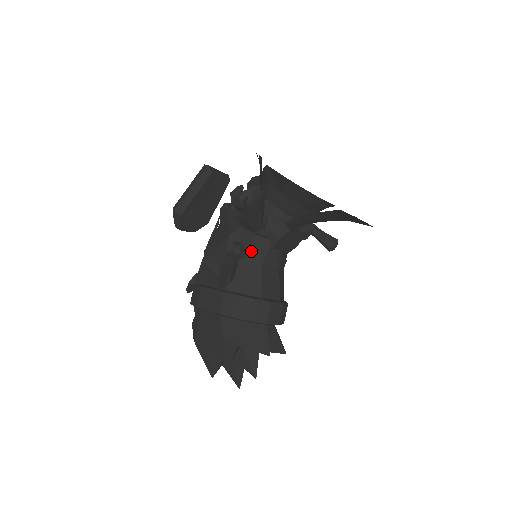
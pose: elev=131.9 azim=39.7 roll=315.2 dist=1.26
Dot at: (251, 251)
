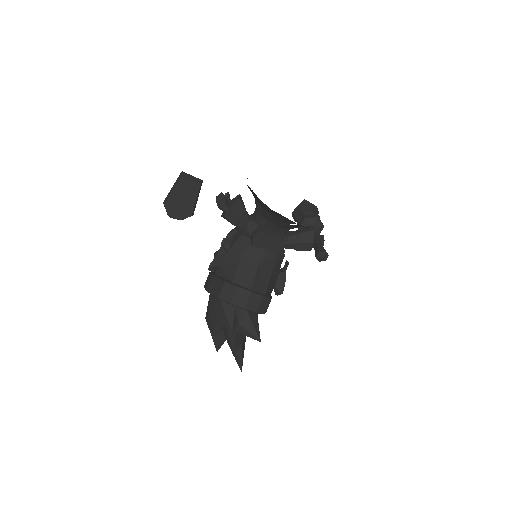
Dot at: (236, 246)
